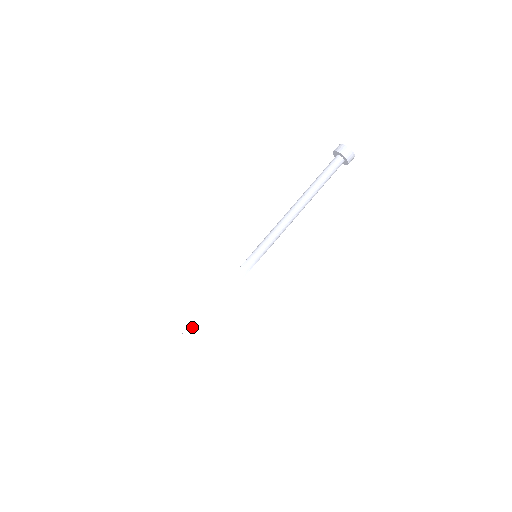
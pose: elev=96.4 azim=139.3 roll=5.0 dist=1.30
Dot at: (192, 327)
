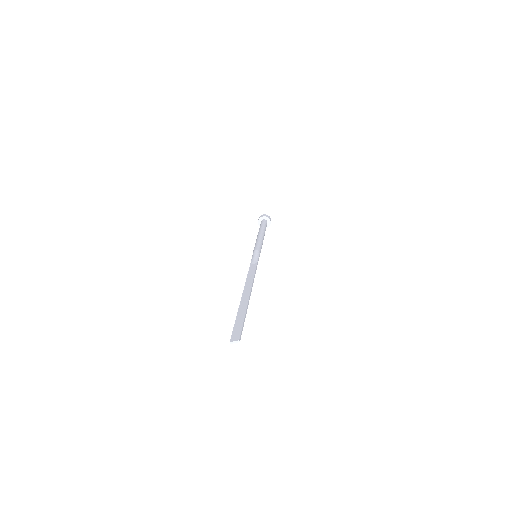
Dot at: (246, 289)
